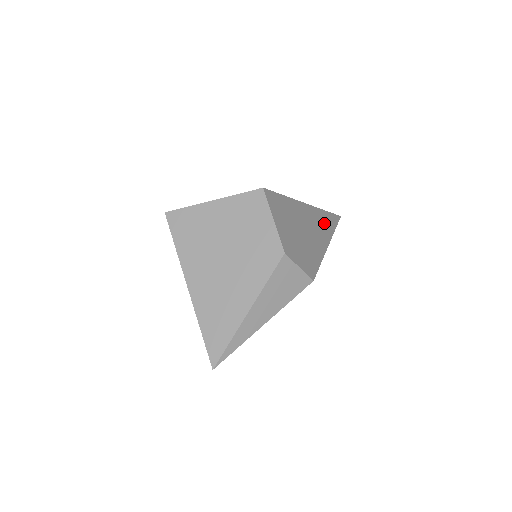
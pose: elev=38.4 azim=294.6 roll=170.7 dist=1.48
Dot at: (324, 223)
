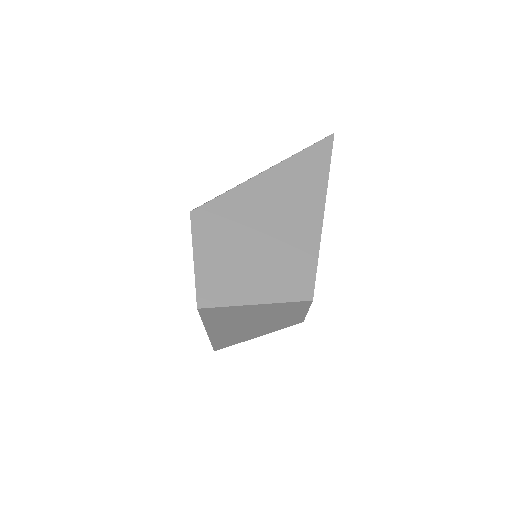
Dot at: occluded
